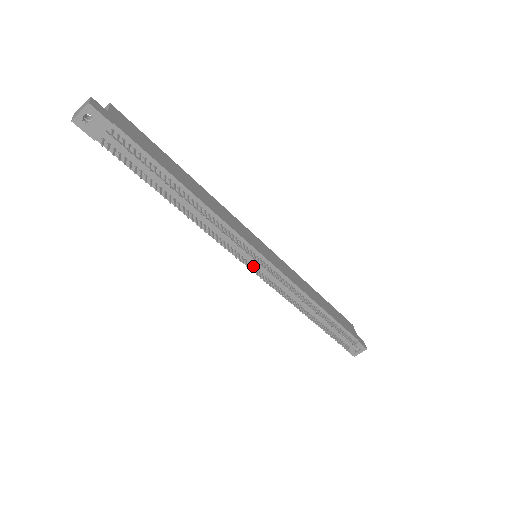
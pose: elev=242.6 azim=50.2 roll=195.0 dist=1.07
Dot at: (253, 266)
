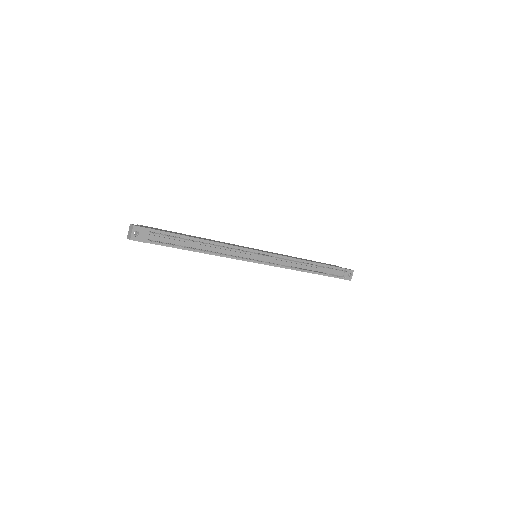
Dot at: occluded
